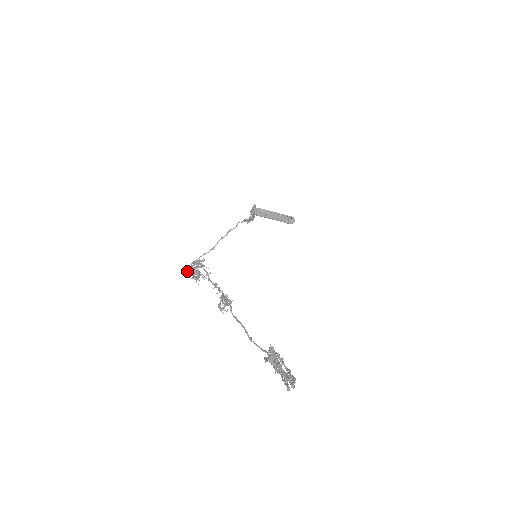
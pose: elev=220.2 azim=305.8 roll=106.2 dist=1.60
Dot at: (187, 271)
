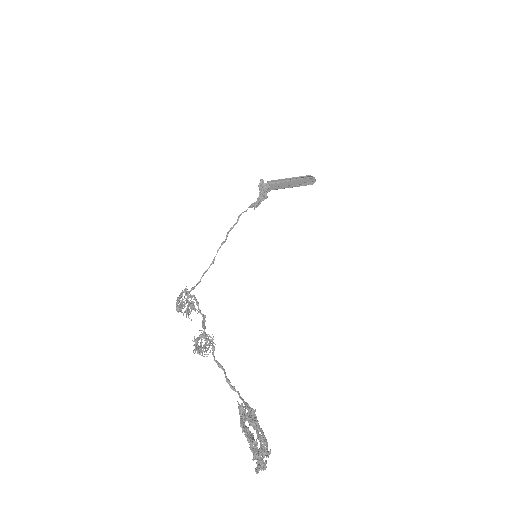
Dot at: occluded
